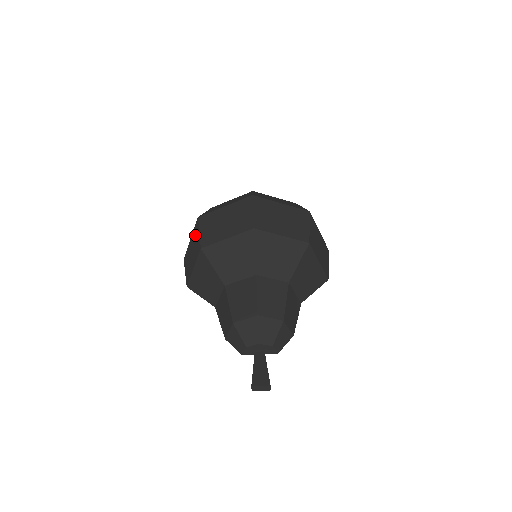
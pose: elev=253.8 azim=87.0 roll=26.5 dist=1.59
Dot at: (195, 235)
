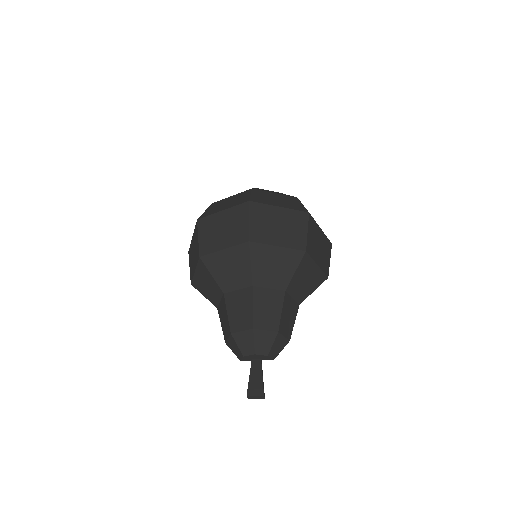
Dot at: (195, 237)
